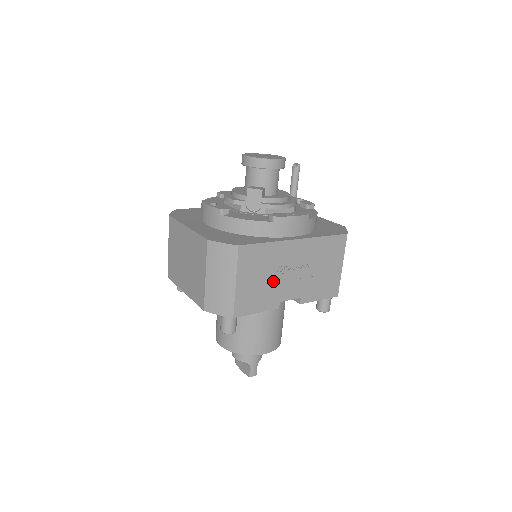
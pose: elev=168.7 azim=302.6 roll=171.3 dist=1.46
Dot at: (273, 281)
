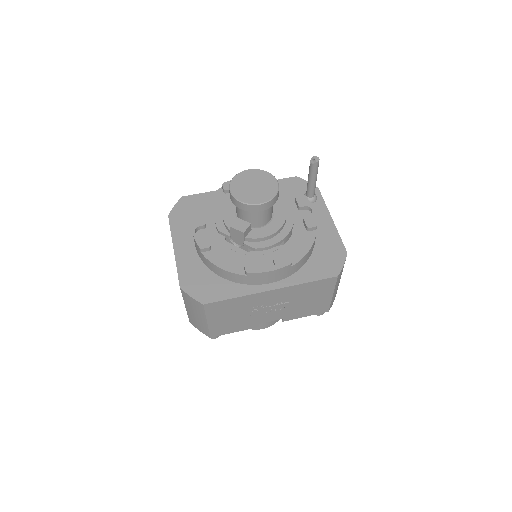
Dot at: (248, 315)
